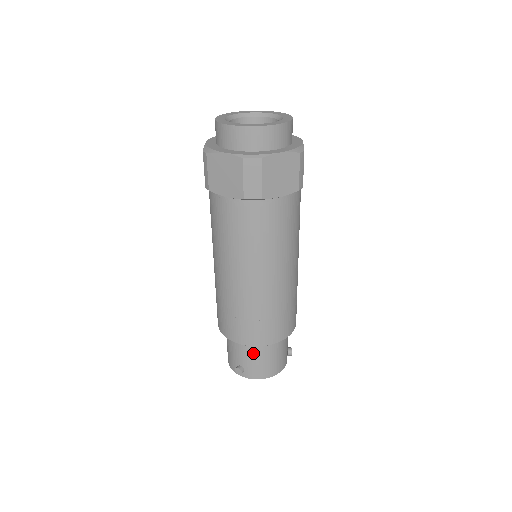
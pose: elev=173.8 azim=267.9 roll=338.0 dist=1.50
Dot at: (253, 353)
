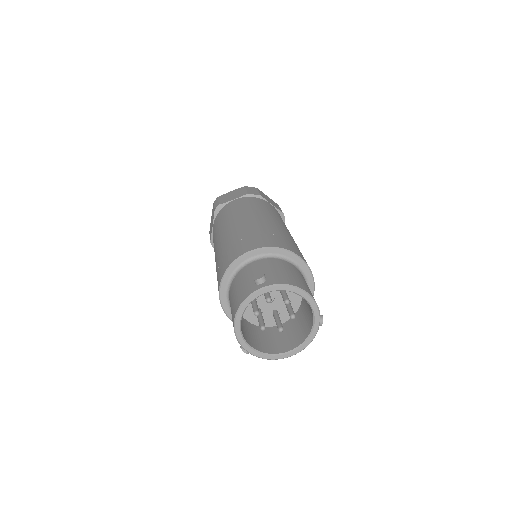
Dot at: (274, 264)
